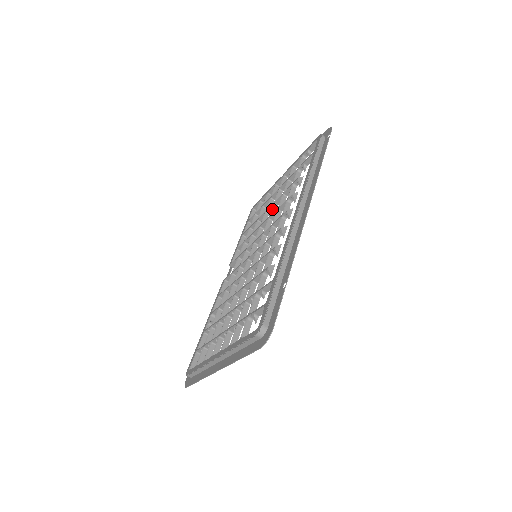
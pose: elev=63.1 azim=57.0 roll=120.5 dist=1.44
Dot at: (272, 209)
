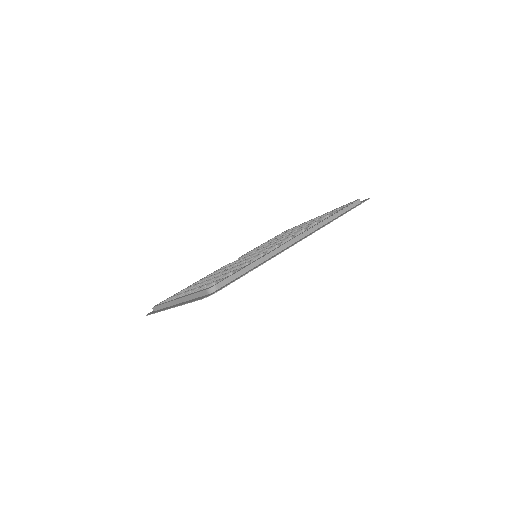
Dot at: occluded
